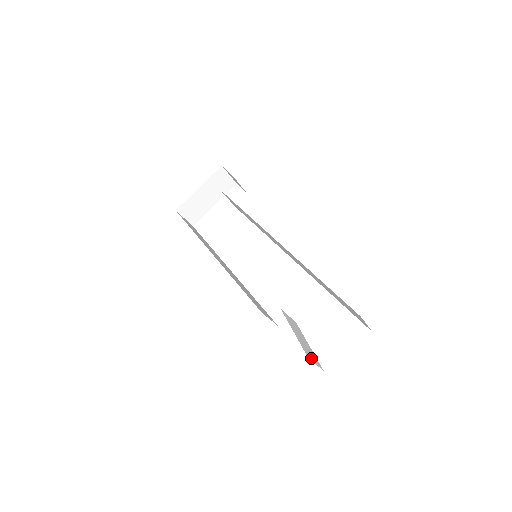
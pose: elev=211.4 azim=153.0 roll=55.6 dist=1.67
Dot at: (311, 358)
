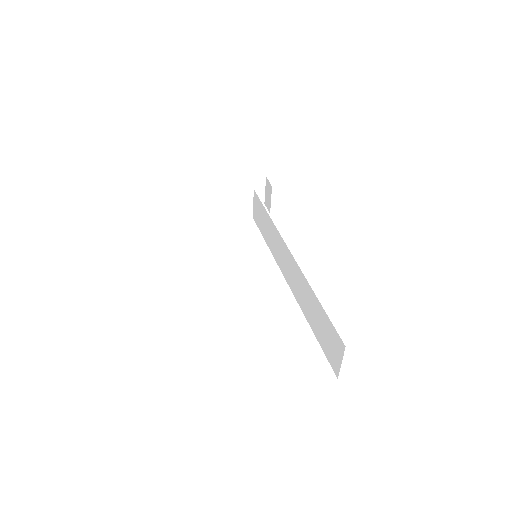
Dot at: occluded
